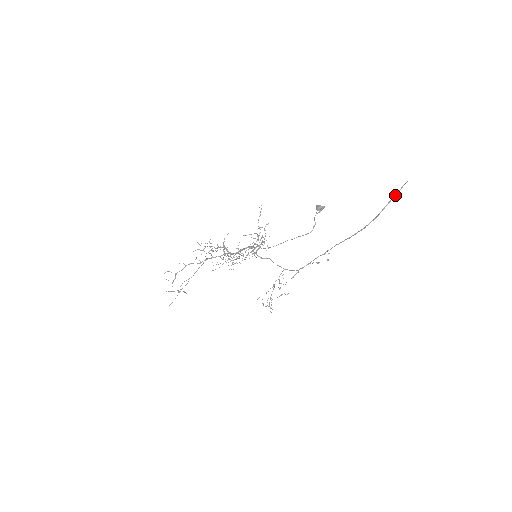
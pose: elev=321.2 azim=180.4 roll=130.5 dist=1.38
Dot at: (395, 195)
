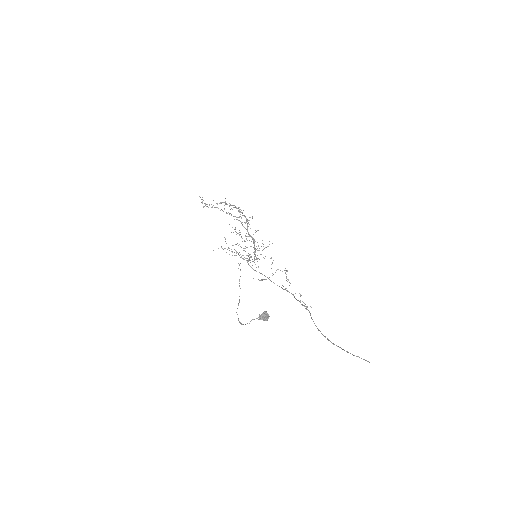
Dot at: (354, 355)
